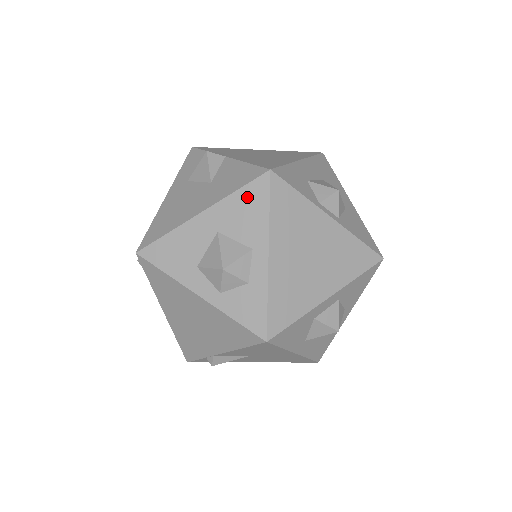
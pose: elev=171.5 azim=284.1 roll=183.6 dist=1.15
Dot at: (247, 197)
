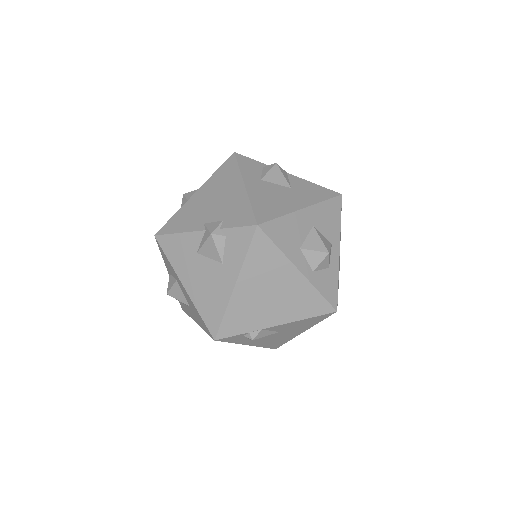
Dot at: (330, 207)
